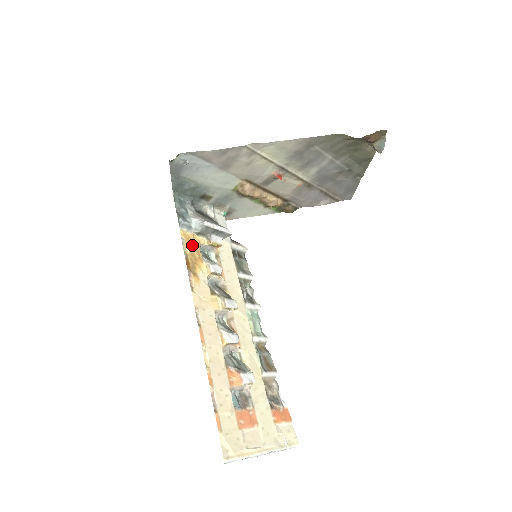
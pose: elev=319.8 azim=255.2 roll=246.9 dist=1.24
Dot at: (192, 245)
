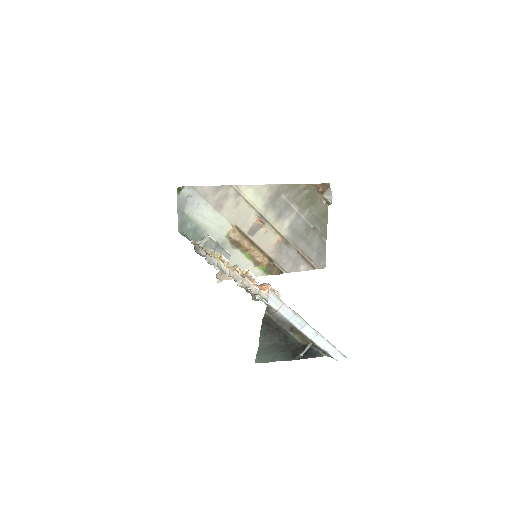
Dot at: occluded
